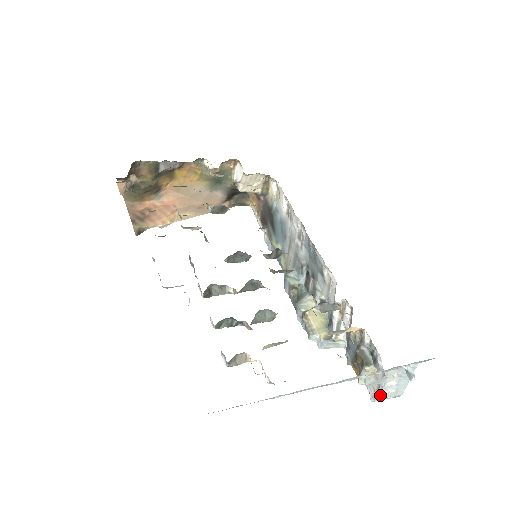
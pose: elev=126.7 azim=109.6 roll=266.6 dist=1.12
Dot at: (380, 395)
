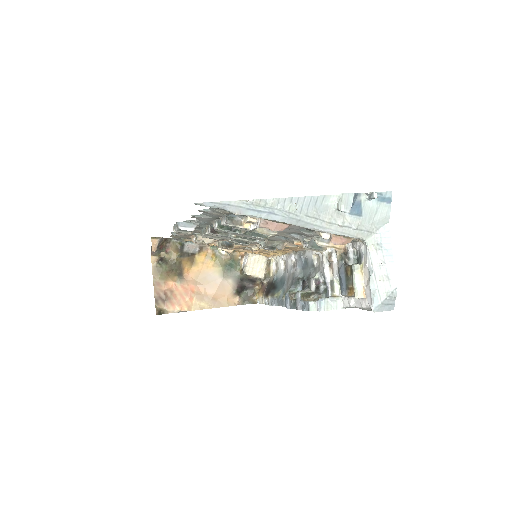
Dot at: (375, 290)
